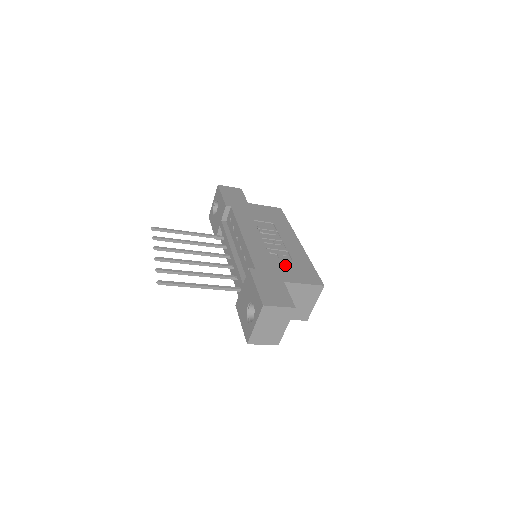
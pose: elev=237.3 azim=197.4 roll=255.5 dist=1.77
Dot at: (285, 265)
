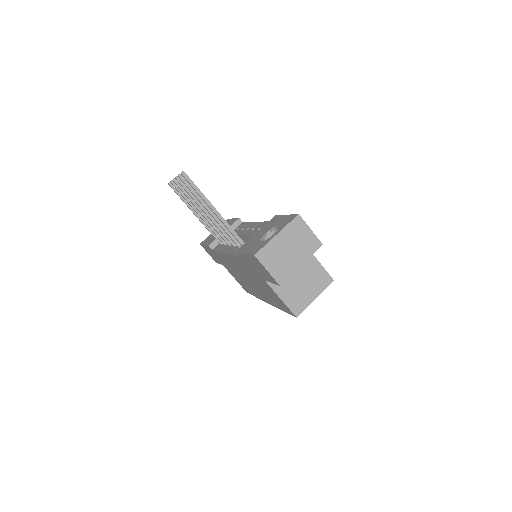
Dot at: occluded
